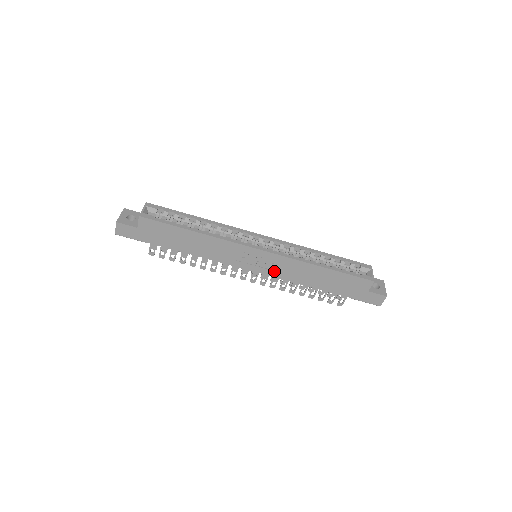
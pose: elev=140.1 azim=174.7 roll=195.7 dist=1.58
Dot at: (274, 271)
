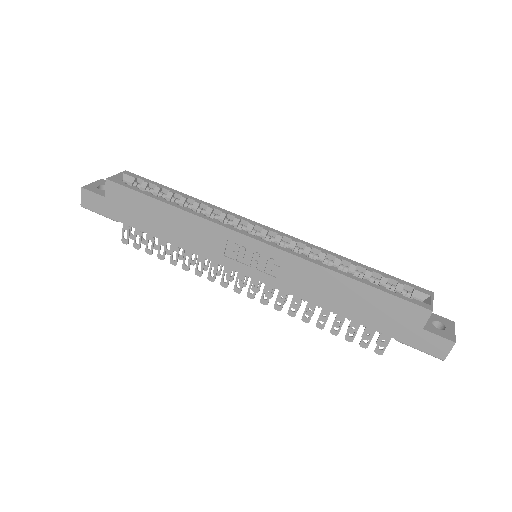
Dot at: (277, 278)
